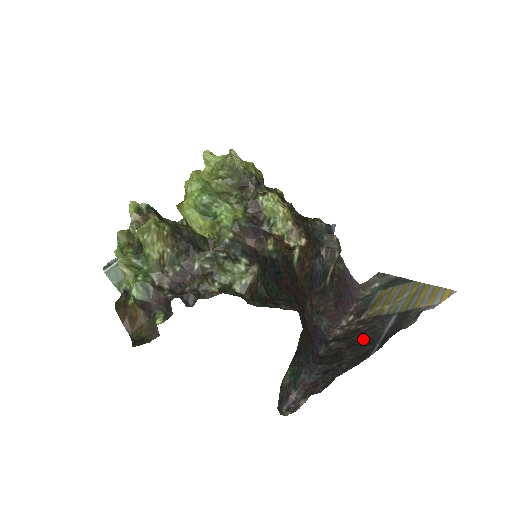
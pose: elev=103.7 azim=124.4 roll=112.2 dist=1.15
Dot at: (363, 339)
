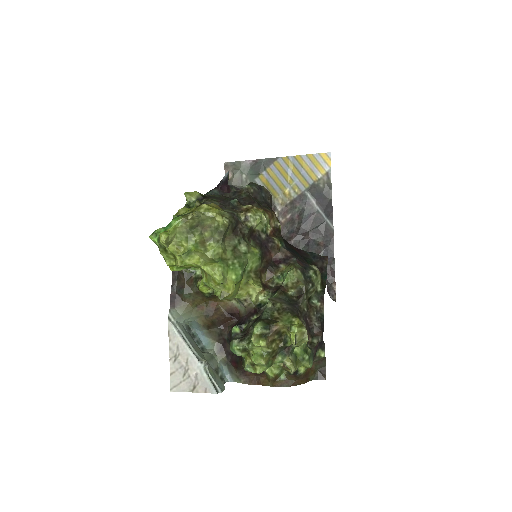
Dot at: (310, 223)
